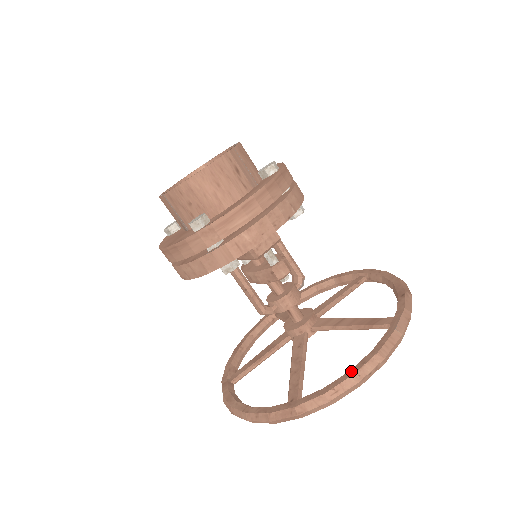
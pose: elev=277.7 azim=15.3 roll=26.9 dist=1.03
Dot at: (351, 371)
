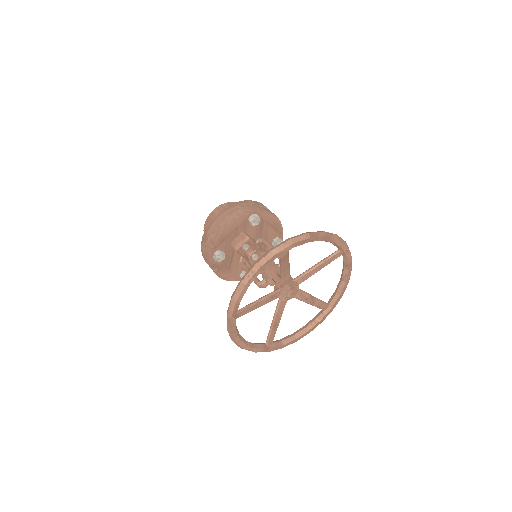
Dot at: occluded
